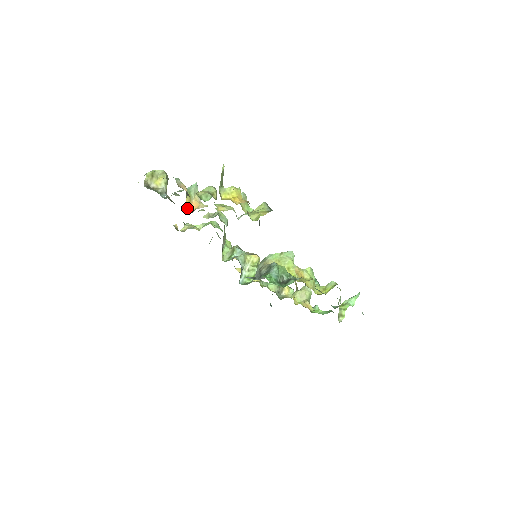
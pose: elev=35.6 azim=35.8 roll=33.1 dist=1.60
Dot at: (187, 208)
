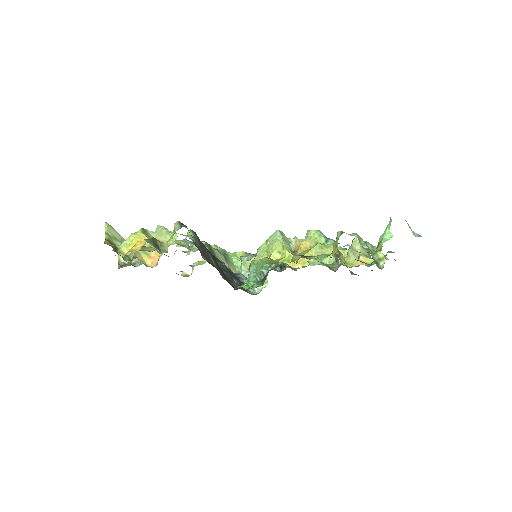
Dot at: (151, 265)
